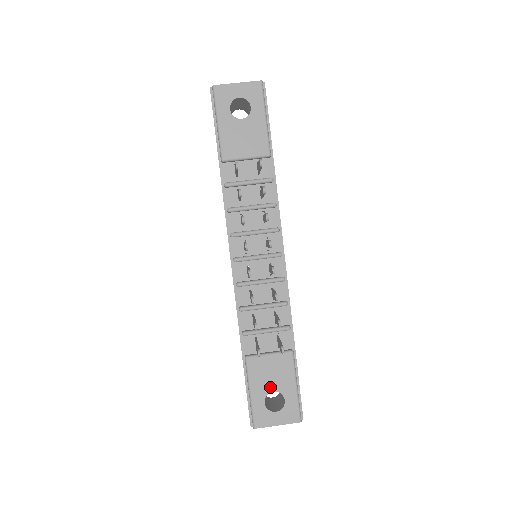
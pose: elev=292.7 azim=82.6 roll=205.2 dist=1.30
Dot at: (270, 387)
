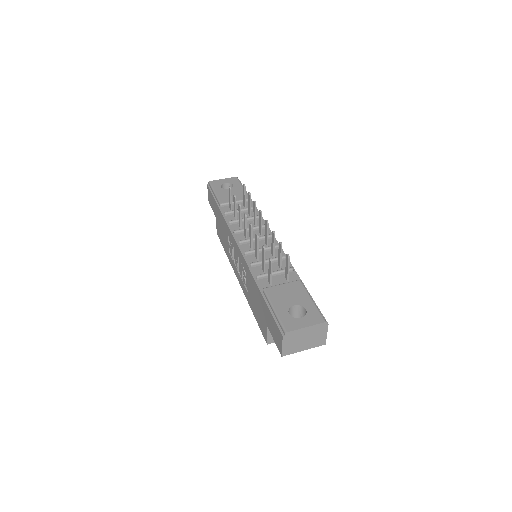
Dot at: (290, 303)
